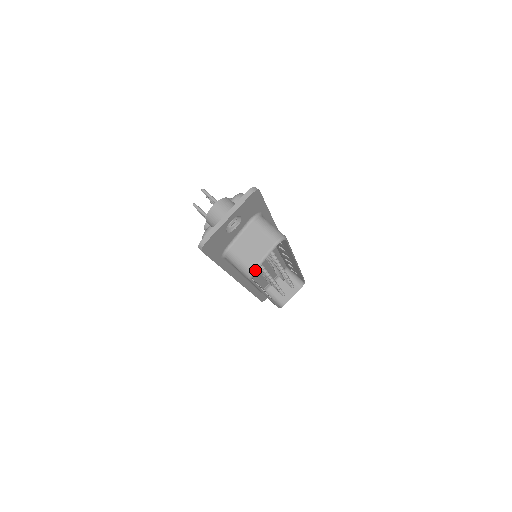
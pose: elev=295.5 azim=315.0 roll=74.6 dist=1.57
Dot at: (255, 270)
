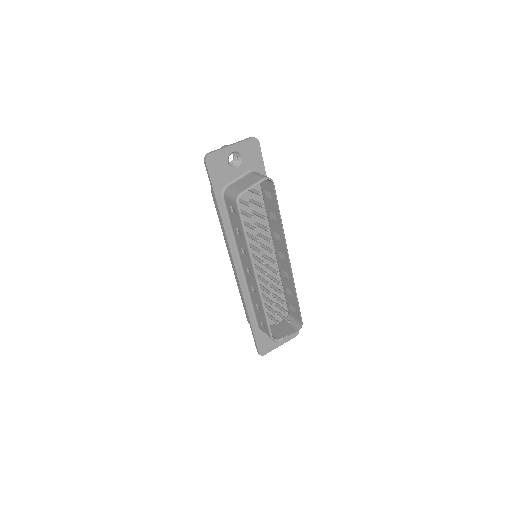
Dot at: (243, 193)
